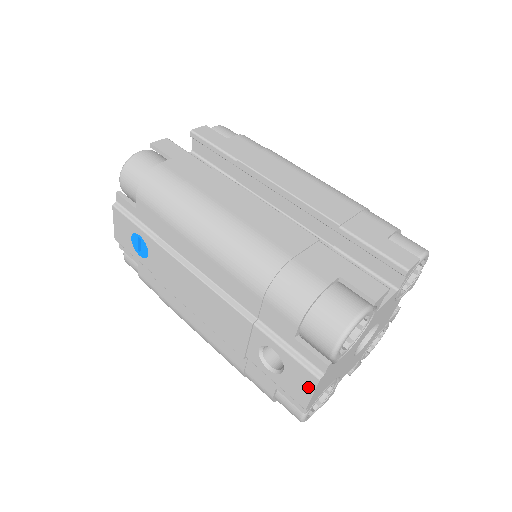
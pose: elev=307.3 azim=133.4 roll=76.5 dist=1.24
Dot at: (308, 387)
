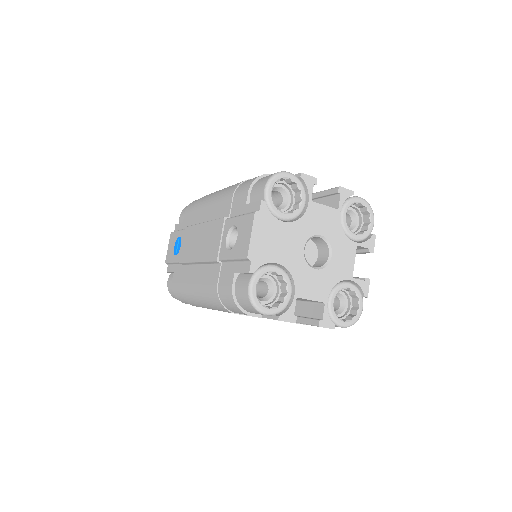
Dot at: (249, 230)
